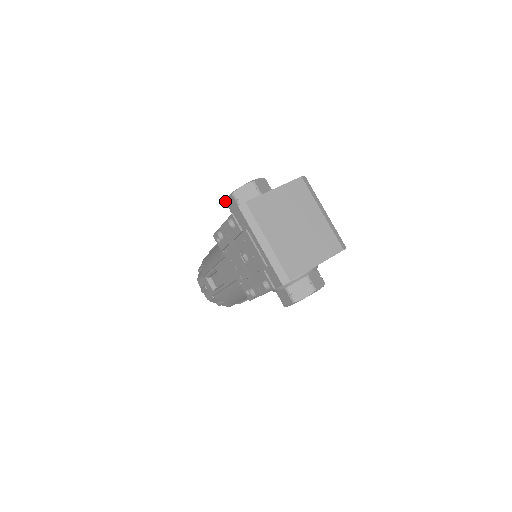
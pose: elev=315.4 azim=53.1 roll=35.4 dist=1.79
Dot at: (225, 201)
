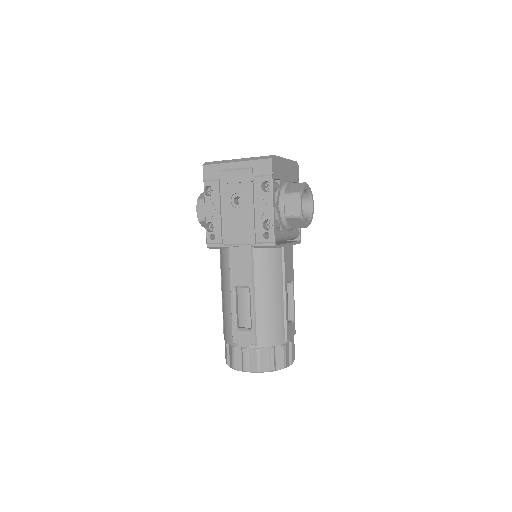
Dot at: occluded
